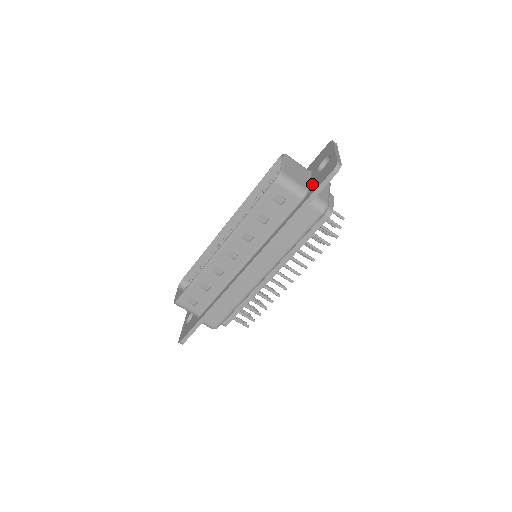
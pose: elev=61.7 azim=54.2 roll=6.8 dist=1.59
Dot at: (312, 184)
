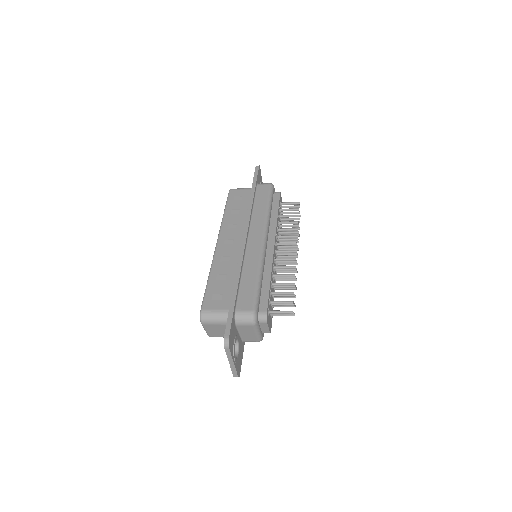
Dot at: occluded
